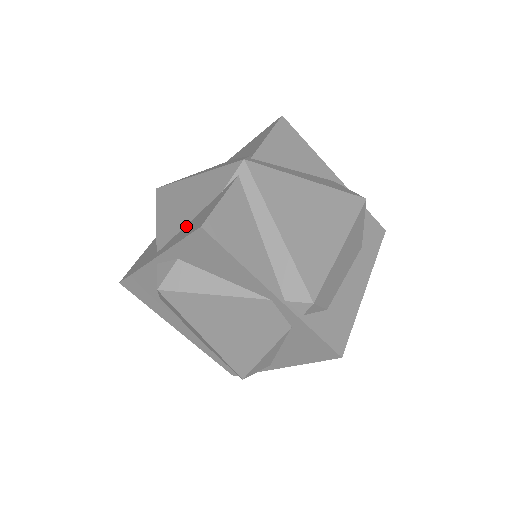
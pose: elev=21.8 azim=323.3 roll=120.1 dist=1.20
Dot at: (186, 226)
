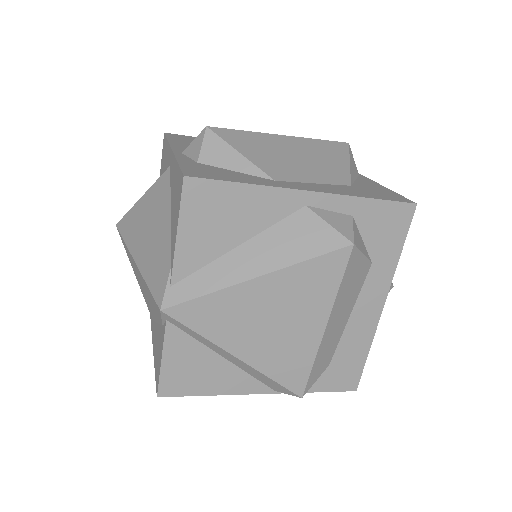
Dot at: (156, 329)
